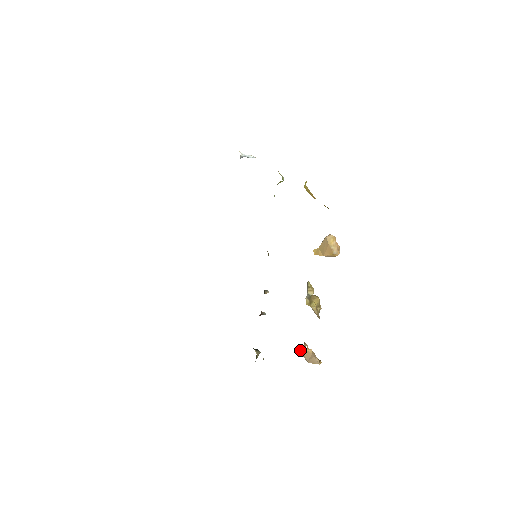
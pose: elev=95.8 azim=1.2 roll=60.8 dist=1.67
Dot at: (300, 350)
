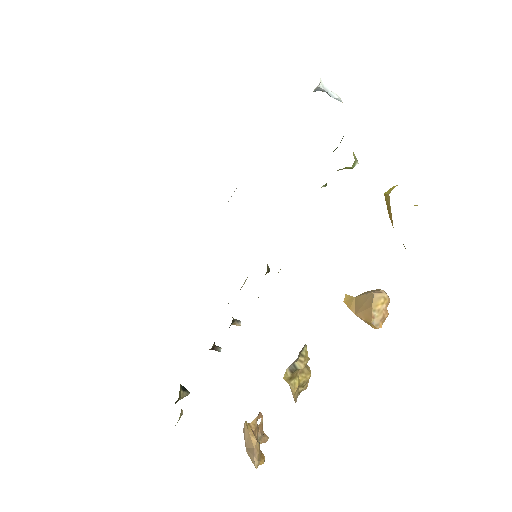
Dot at: (244, 426)
